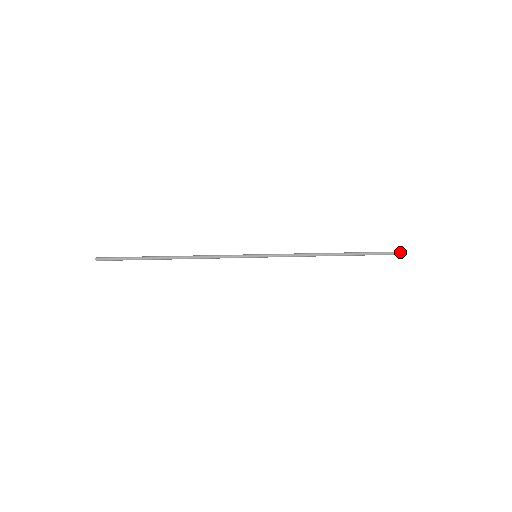
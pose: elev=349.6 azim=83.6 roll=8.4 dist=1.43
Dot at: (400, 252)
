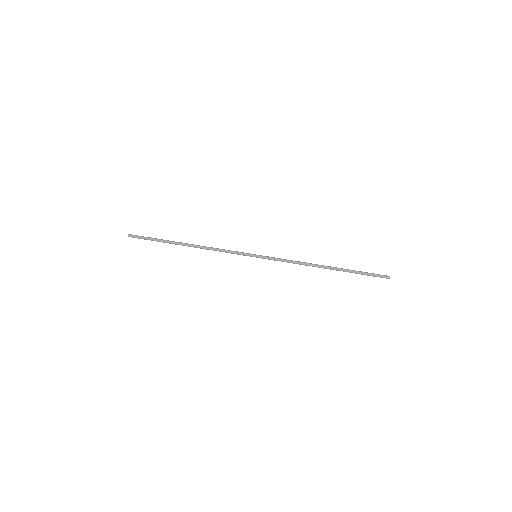
Dot at: (385, 277)
